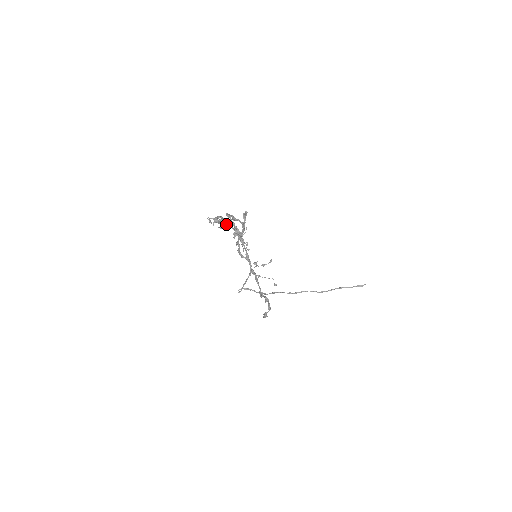
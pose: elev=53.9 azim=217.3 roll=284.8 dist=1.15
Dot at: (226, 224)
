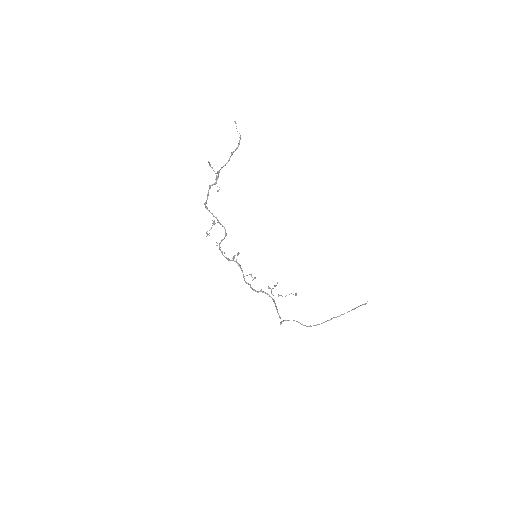
Dot at: (209, 189)
